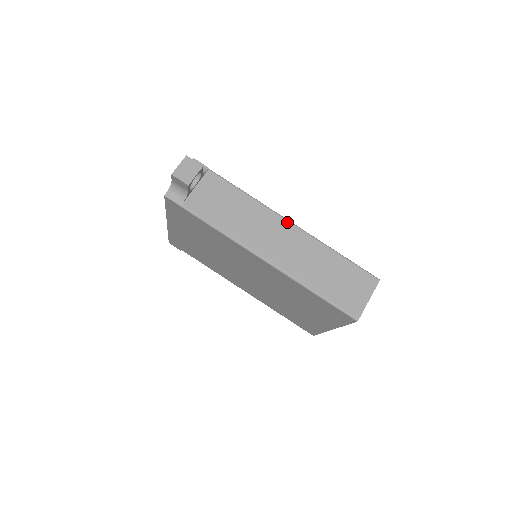
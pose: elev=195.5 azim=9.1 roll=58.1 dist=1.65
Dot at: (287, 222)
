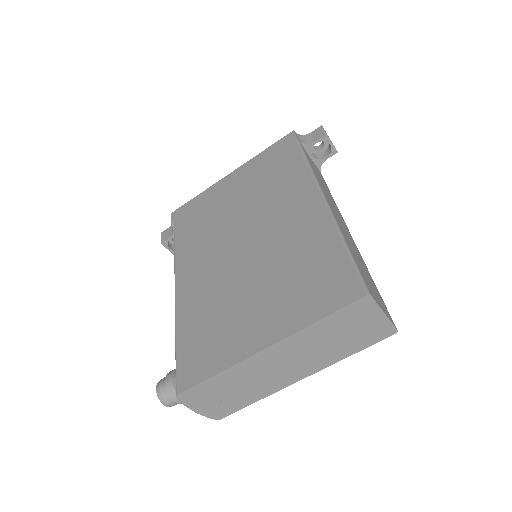
Dot at: occluded
